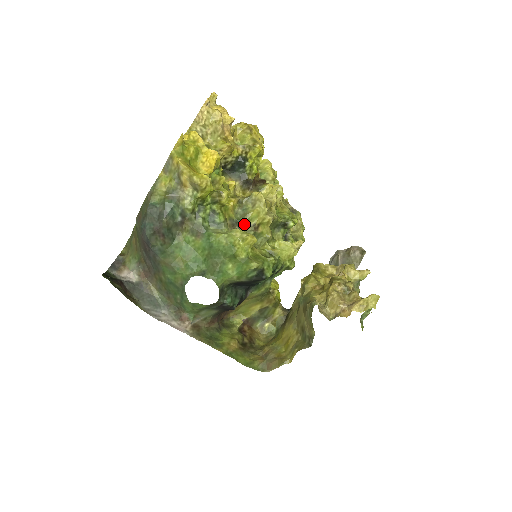
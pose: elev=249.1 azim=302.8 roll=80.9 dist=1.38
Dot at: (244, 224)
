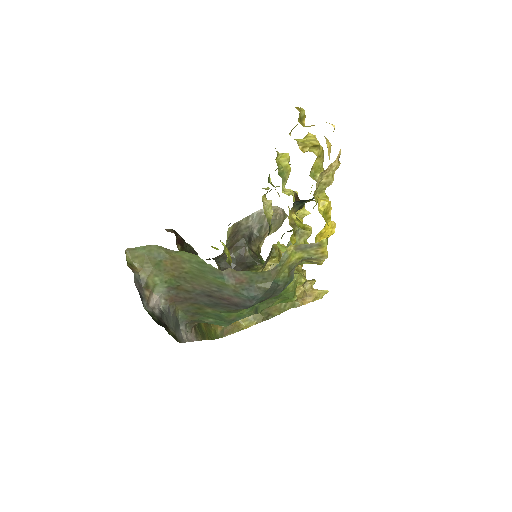
Dot at: occluded
